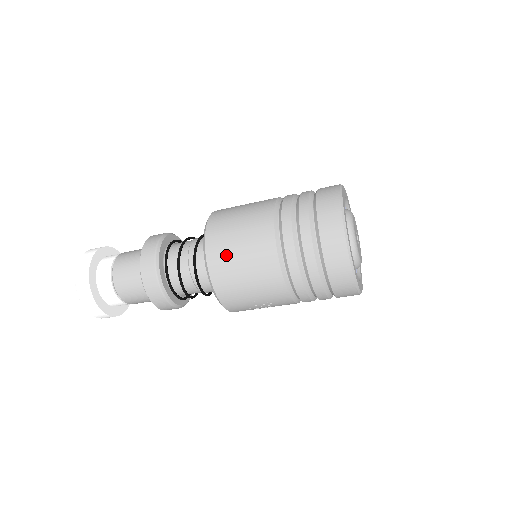
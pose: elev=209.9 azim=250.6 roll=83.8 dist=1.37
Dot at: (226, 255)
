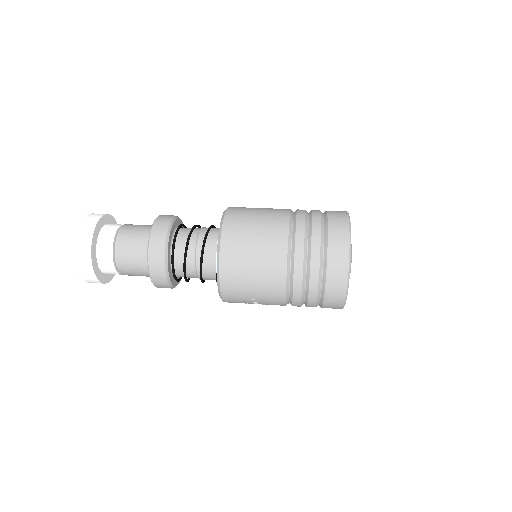
Dot at: (239, 256)
